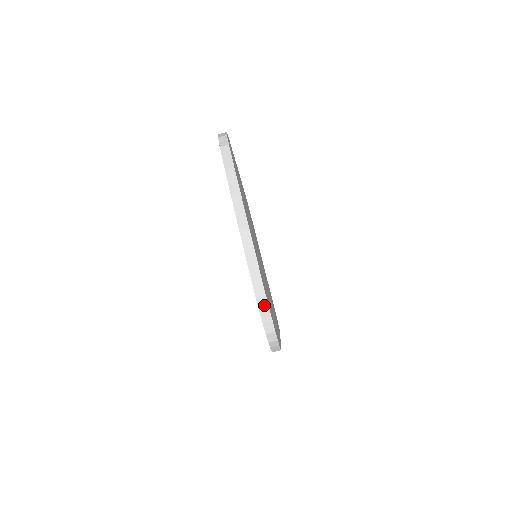
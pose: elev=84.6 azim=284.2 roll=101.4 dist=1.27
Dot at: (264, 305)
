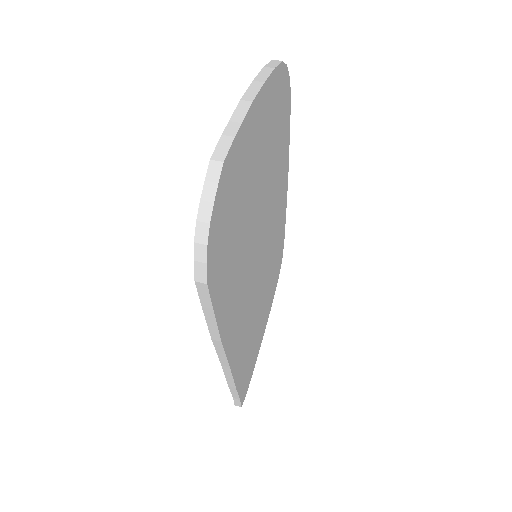
Dot at: (215, 175)
